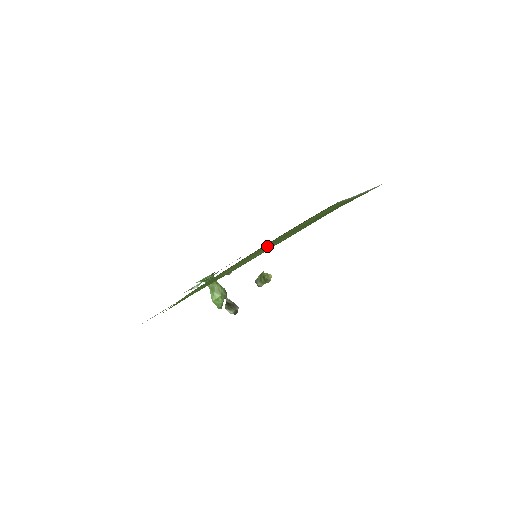
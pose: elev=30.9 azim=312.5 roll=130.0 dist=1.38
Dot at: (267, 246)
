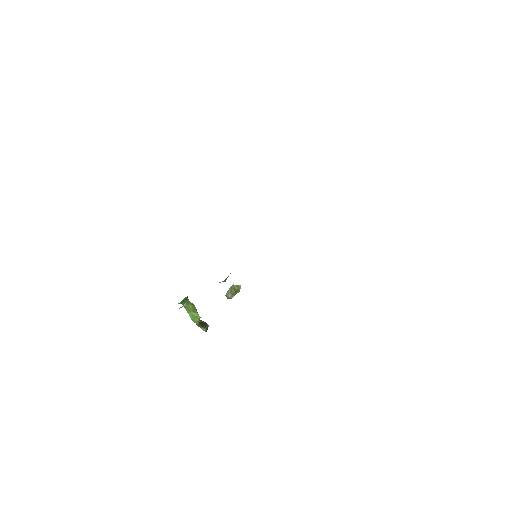
Dot at: occluded
